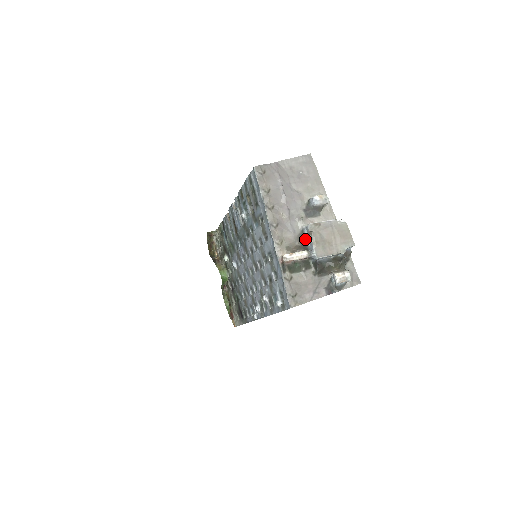
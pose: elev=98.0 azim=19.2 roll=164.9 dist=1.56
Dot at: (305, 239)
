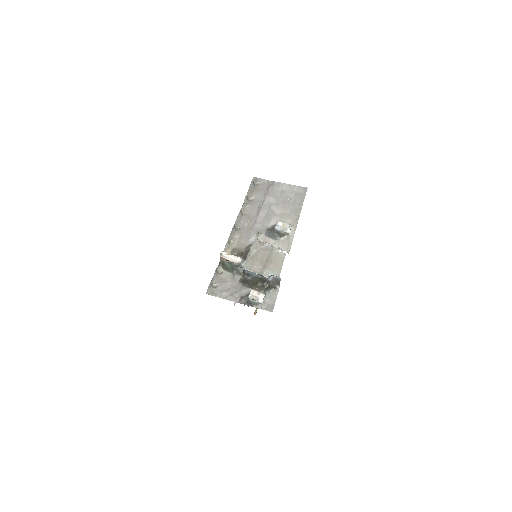
Dot at: occluded
